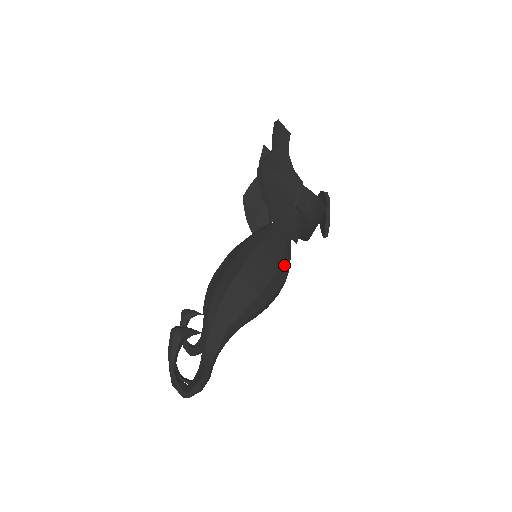
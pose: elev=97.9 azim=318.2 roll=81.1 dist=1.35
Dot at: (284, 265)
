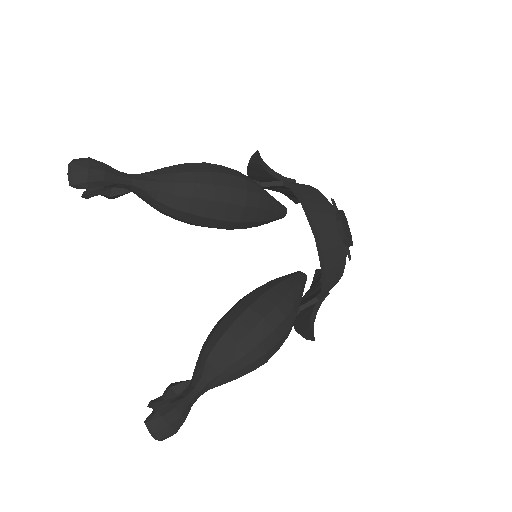
Dot at: (248, 179)
